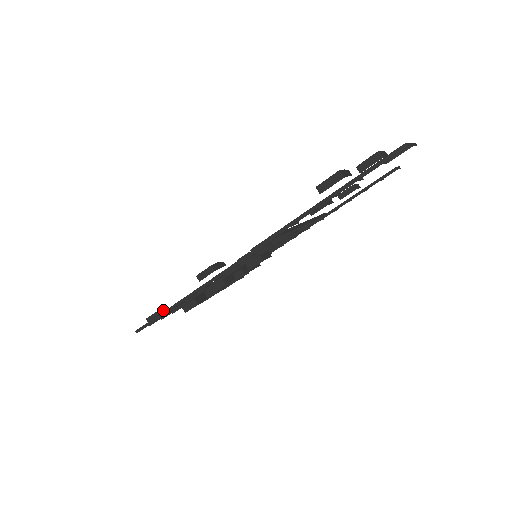
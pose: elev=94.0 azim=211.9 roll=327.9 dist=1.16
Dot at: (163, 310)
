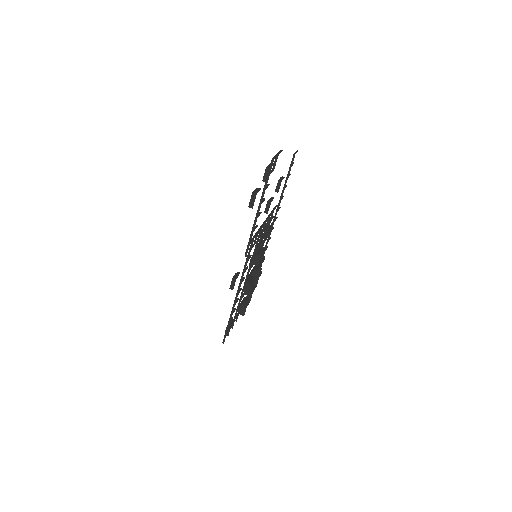
Dot at: (230, 323)
